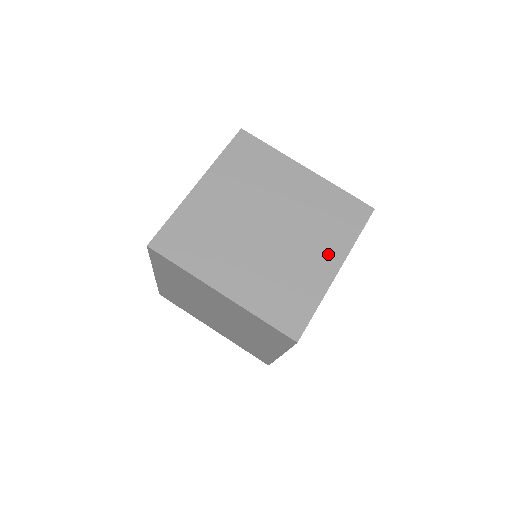
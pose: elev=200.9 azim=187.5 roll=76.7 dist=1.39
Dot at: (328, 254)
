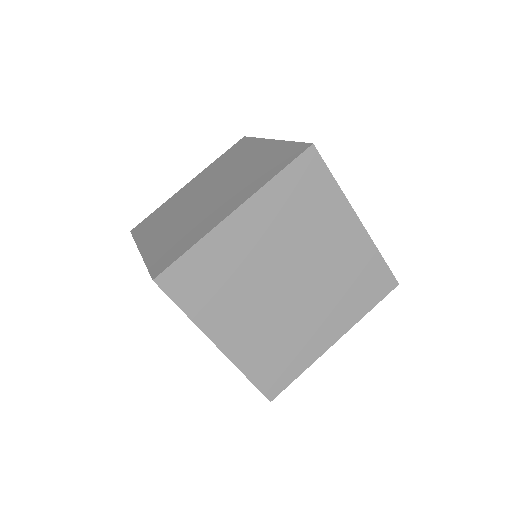
Dot at: (237, 199)
